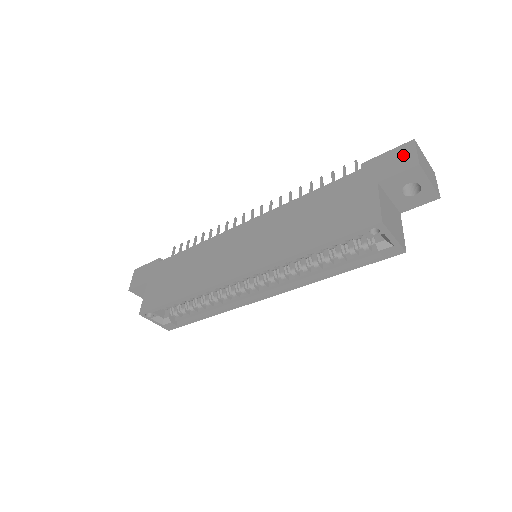
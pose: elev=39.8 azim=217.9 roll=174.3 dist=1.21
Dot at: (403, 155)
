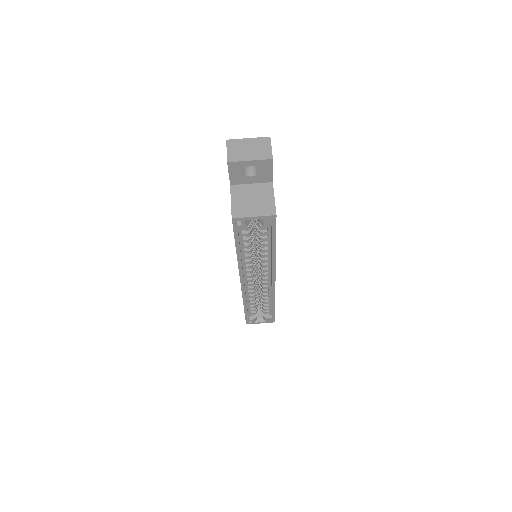
Dot at: occluded
